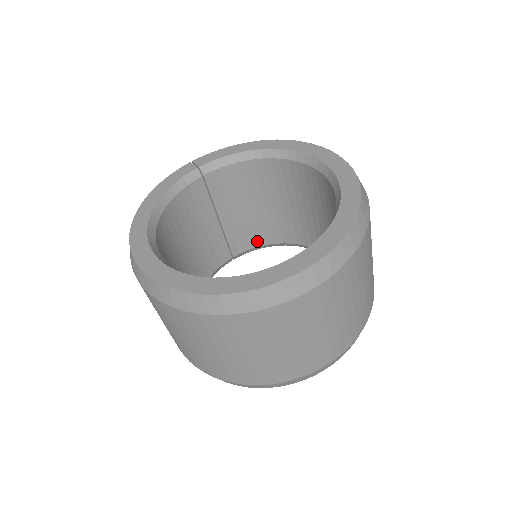
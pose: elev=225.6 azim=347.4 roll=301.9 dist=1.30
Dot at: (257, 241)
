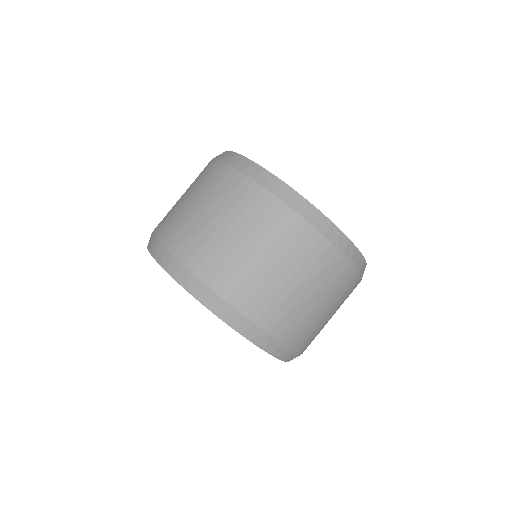
Dot at: occluded
